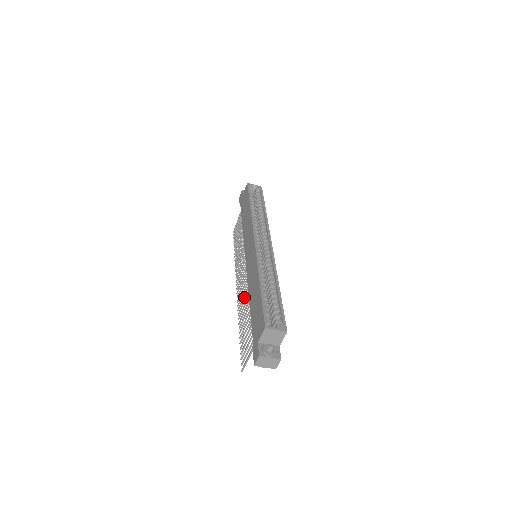
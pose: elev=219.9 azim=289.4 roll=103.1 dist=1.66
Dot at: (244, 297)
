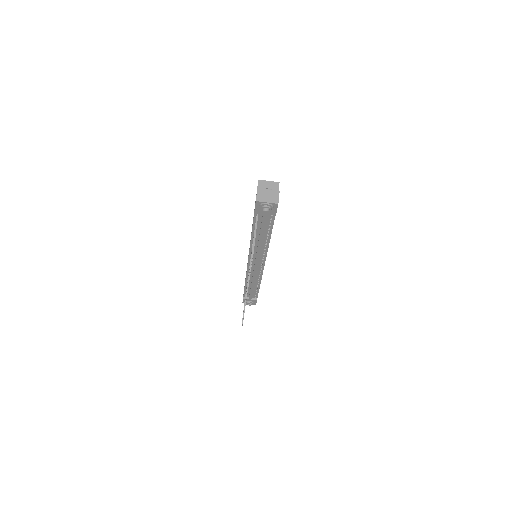
Dot at: occluded
